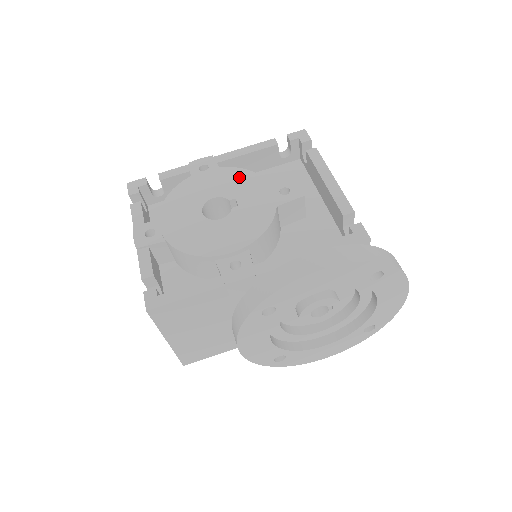
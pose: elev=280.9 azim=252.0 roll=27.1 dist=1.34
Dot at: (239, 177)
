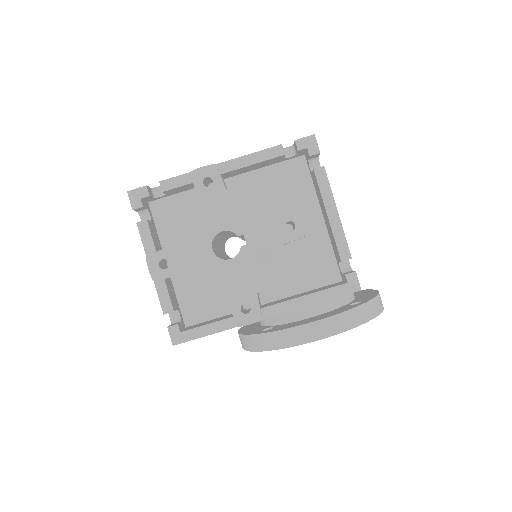
Dot at: (246, 206)
